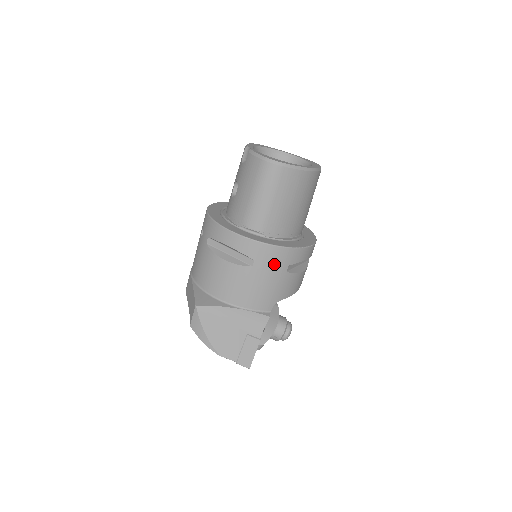
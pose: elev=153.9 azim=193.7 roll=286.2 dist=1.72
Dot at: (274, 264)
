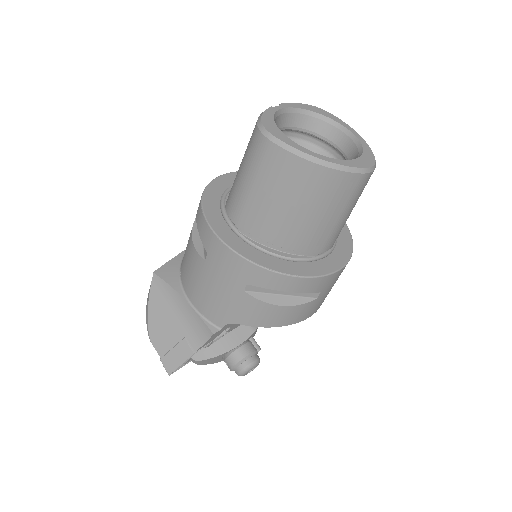
Dot at: (227, 271)
